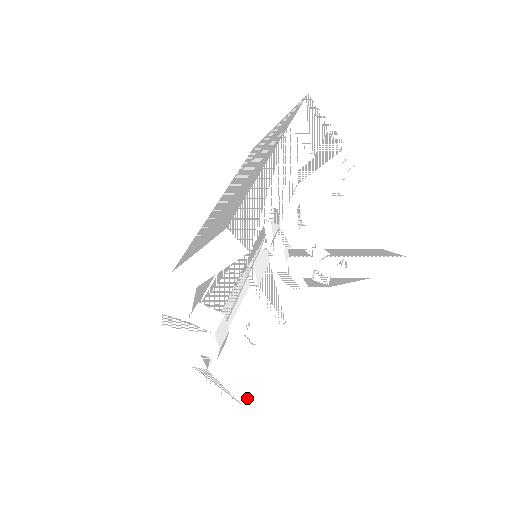
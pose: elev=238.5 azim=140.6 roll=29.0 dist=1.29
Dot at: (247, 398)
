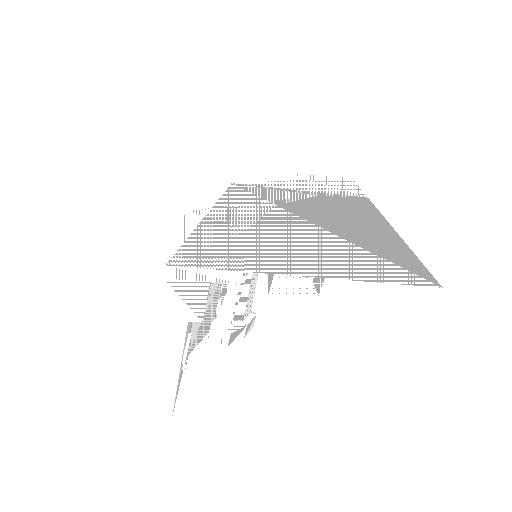
Dot at: (319, 290)
